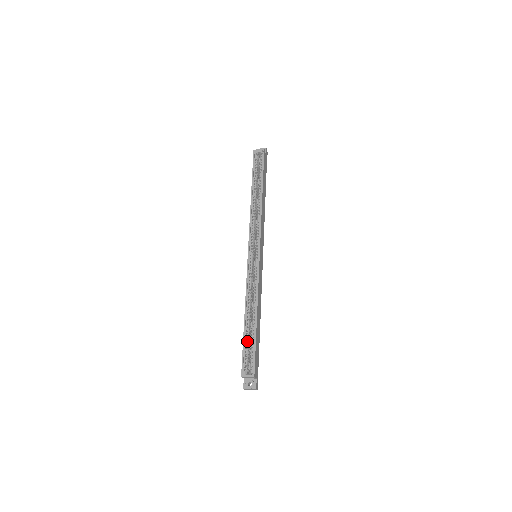
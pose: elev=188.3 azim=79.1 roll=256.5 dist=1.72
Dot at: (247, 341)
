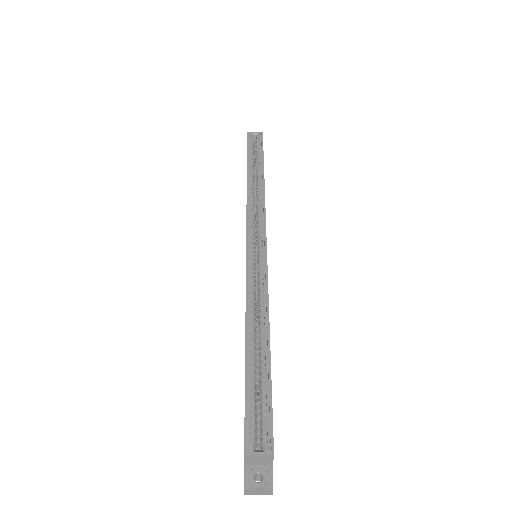
Dot at: (252, 383)
